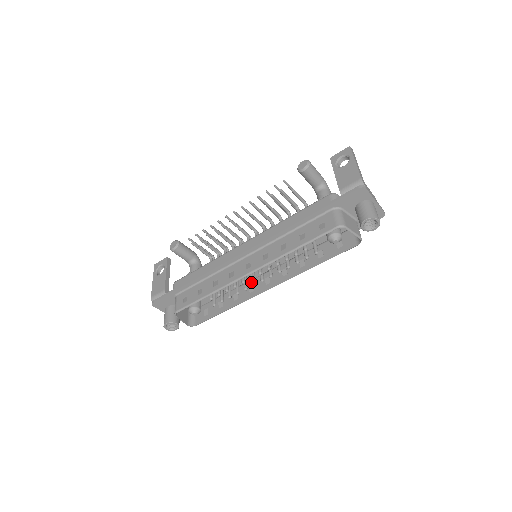
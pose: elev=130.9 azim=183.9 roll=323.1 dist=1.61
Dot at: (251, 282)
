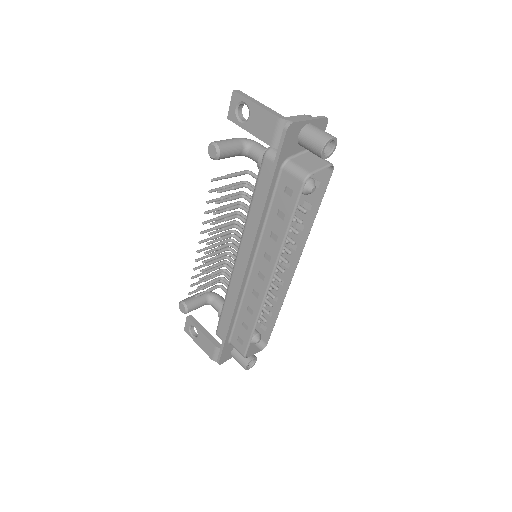
Dot at: occluded
